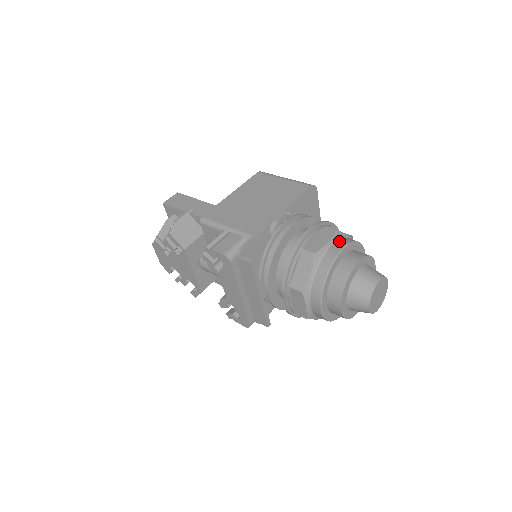
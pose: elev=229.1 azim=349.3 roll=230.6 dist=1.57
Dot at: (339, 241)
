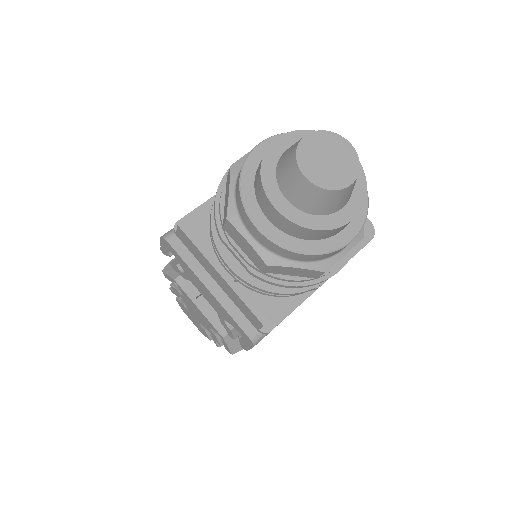
Dot at: occluded
